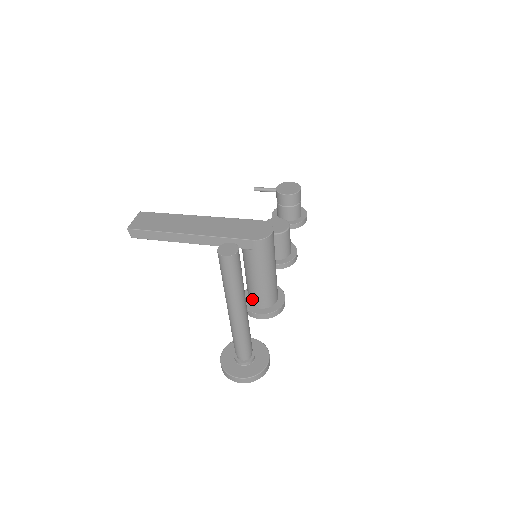
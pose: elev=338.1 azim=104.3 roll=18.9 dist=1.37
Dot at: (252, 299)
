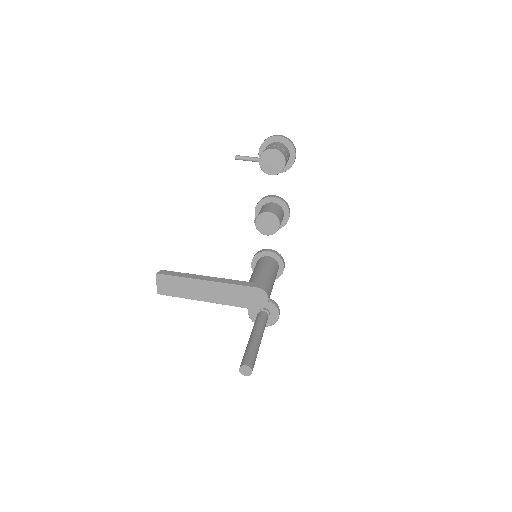
Dot at: occluded
